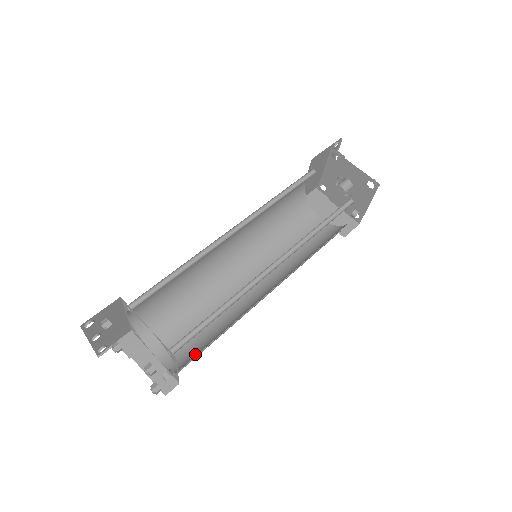
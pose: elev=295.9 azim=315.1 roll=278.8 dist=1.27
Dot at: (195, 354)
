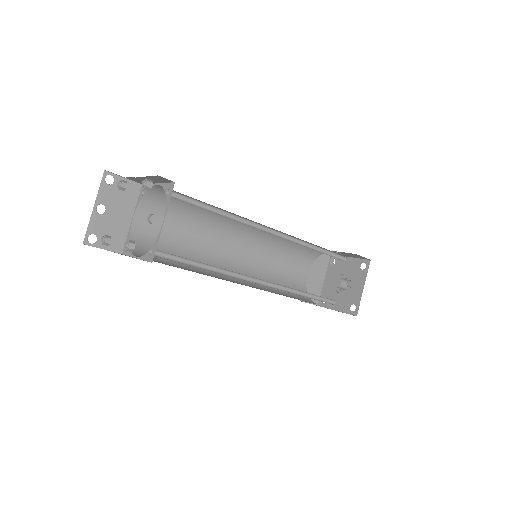
Dot at: occluded
